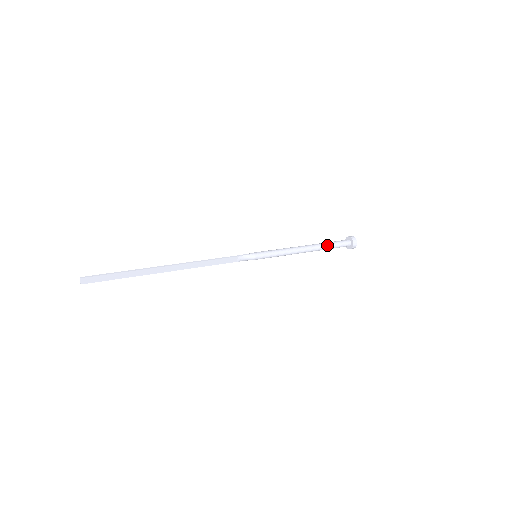
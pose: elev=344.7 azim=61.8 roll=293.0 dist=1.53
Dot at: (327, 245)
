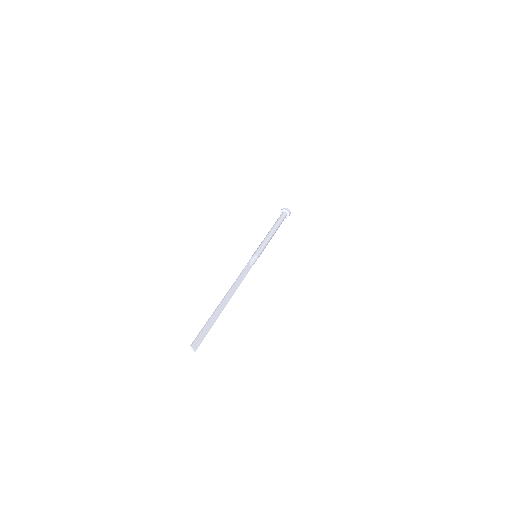
Dot at: (278, 222)
